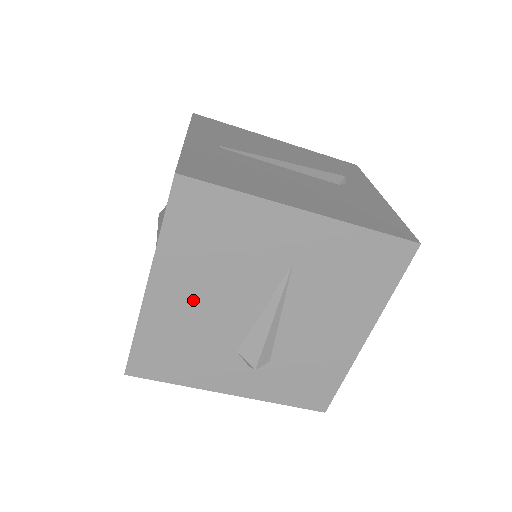
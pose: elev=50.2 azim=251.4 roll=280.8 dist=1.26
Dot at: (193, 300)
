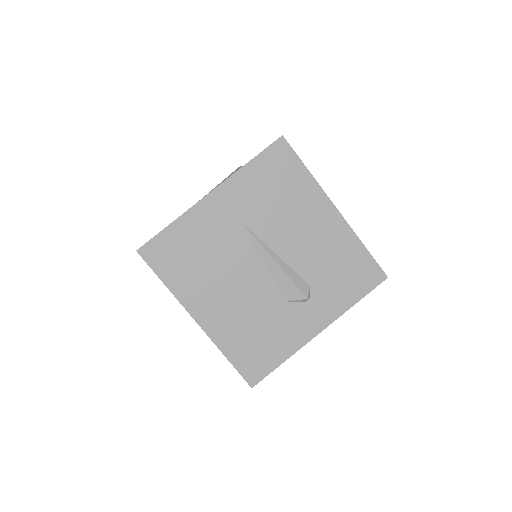
Dot at: (225, 301)
